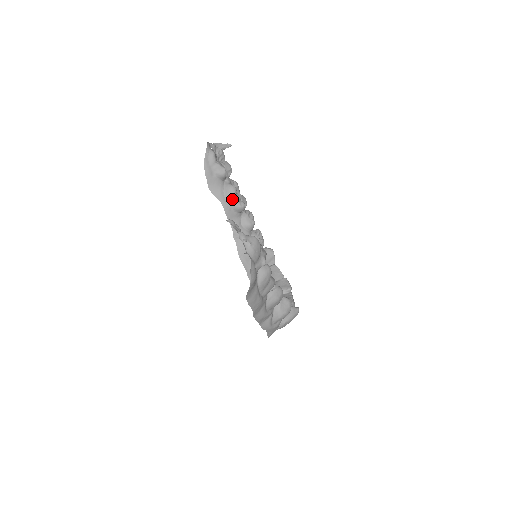
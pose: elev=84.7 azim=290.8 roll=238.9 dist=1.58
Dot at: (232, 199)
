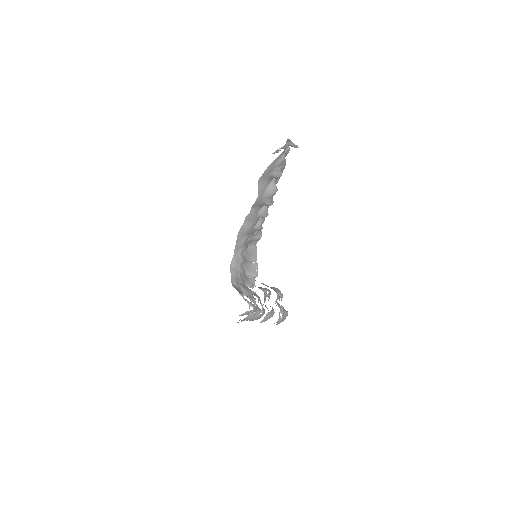
Dot at: (268, 197)
